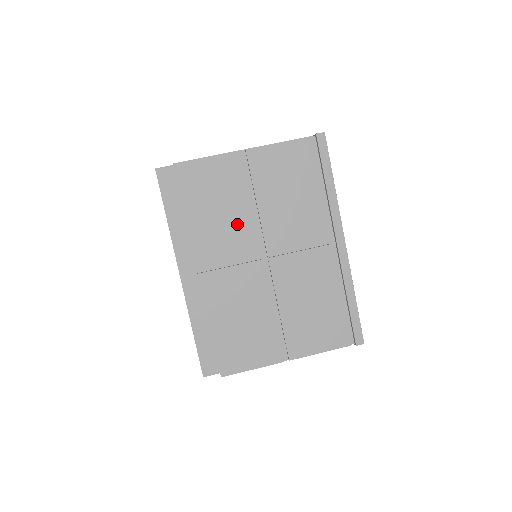
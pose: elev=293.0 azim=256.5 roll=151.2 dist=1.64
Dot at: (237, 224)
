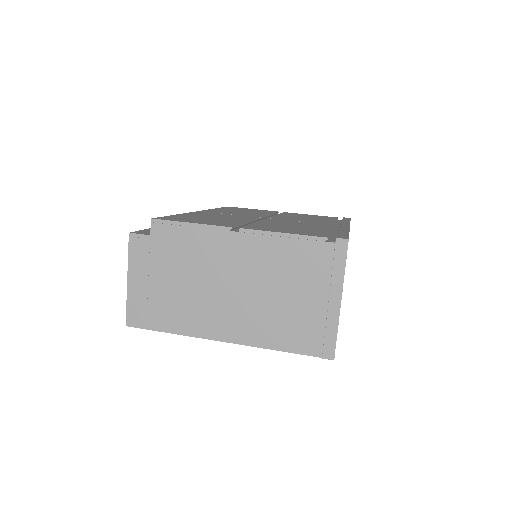
Dot at: occluded
